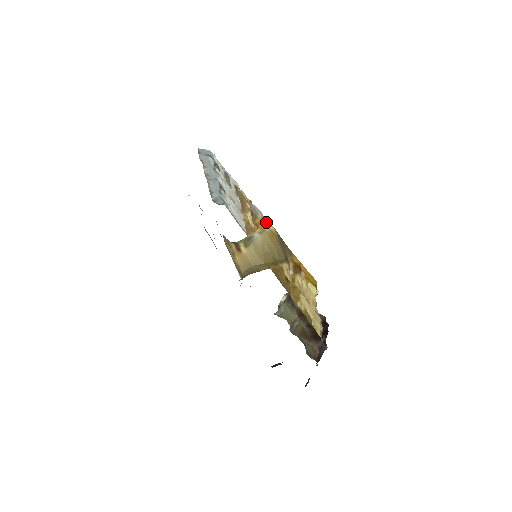
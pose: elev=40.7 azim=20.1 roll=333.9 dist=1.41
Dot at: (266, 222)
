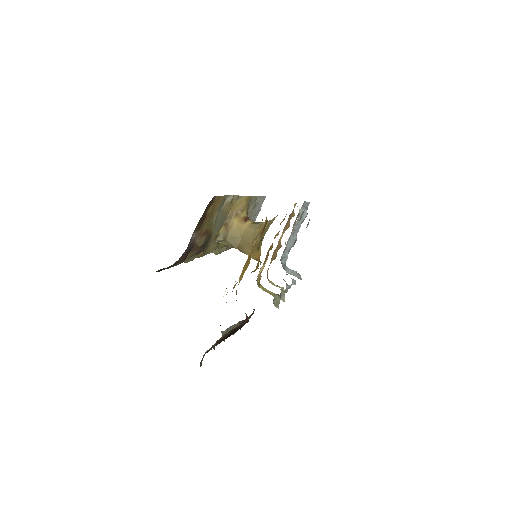
Dot at: occluded
